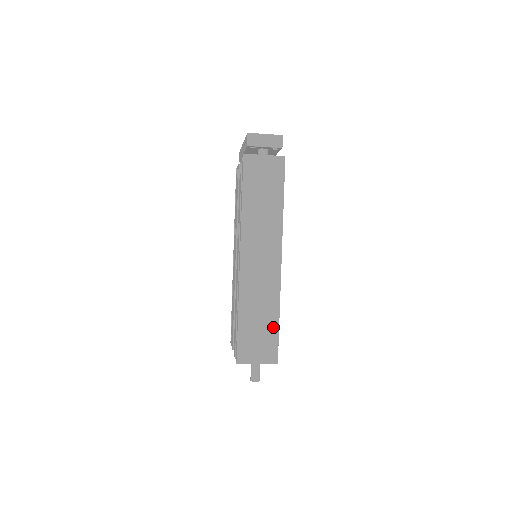
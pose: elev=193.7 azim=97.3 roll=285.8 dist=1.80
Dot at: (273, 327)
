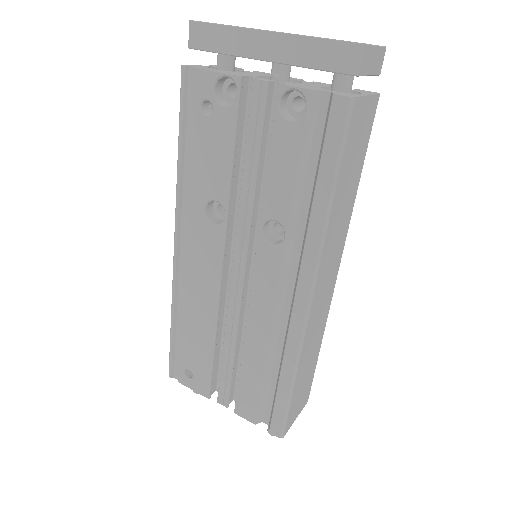
Dot at: (315, 364)
